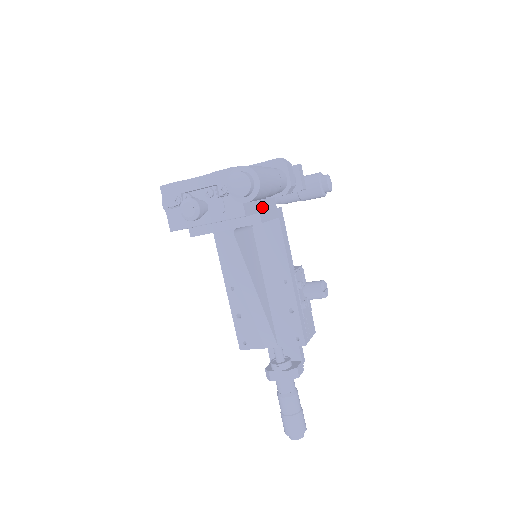
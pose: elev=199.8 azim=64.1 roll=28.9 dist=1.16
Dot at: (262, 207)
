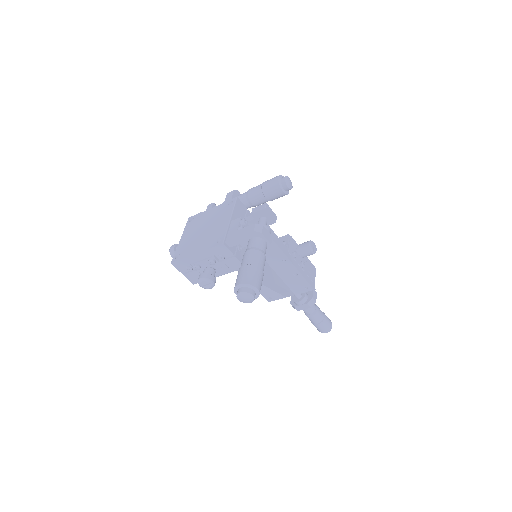
Dot at: occluded
